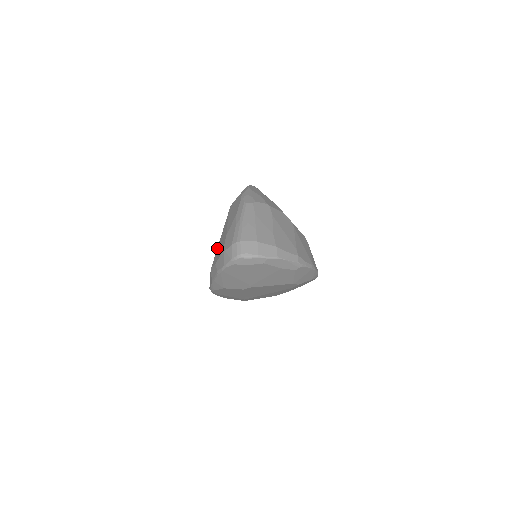
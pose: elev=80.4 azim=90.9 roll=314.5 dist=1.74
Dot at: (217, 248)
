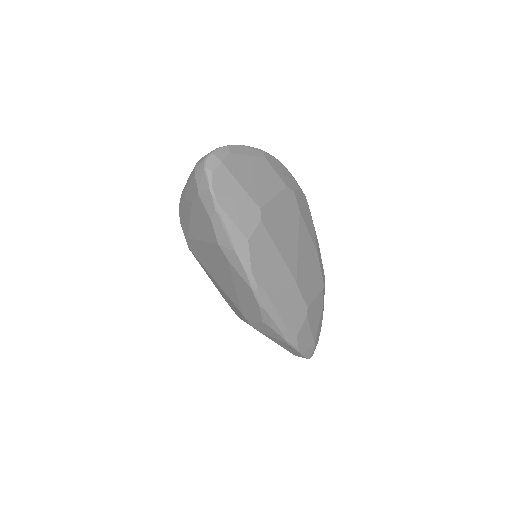
Dot at: (206, 240)
